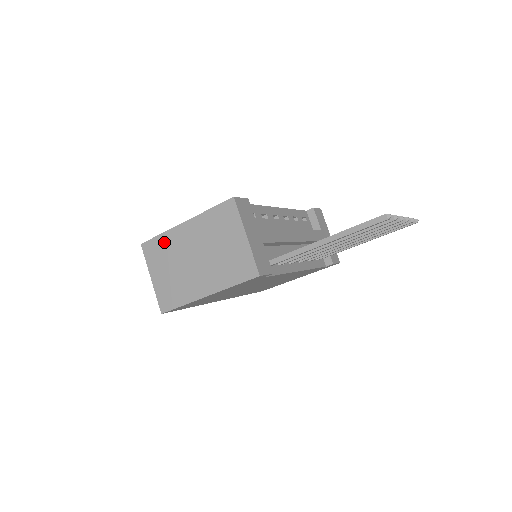
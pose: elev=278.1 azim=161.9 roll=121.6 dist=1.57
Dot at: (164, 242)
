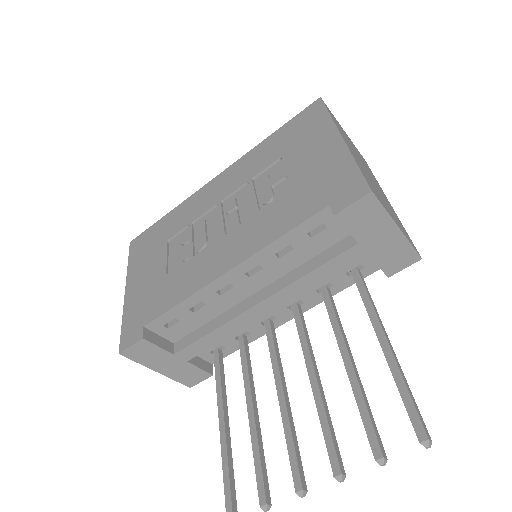
Dot at: occluded
